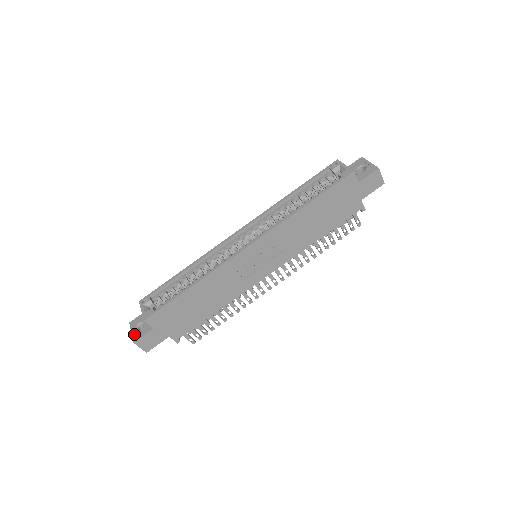
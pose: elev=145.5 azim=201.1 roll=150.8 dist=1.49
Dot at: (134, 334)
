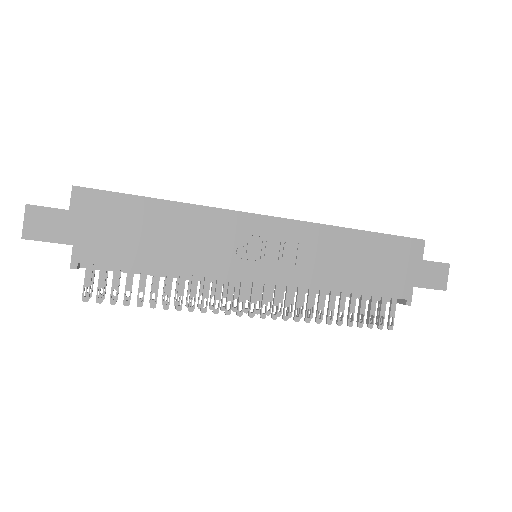
Dot at: occluded
